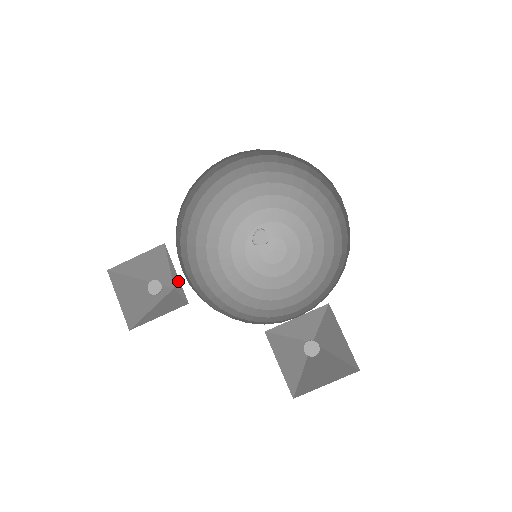
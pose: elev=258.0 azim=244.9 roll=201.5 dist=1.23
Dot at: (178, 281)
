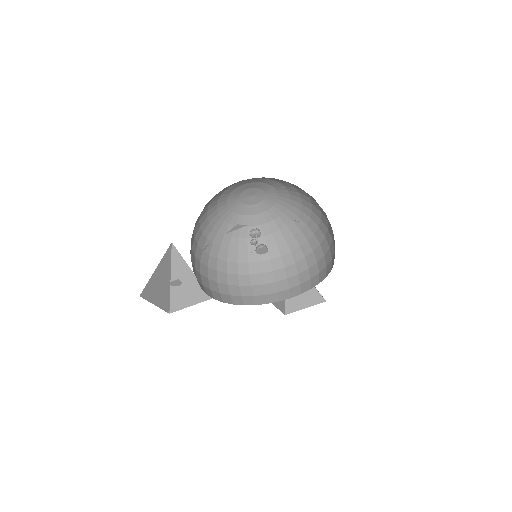
Dot at: occluded
